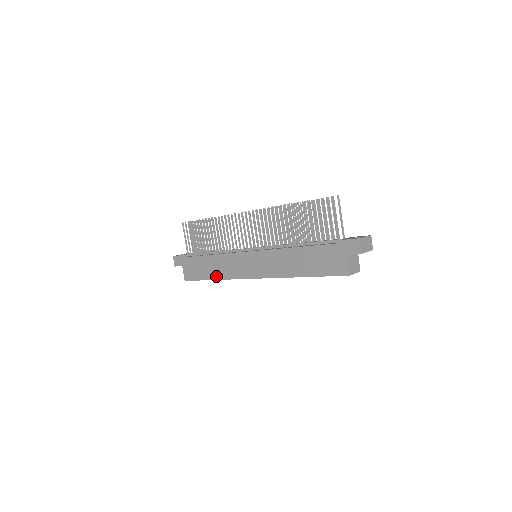
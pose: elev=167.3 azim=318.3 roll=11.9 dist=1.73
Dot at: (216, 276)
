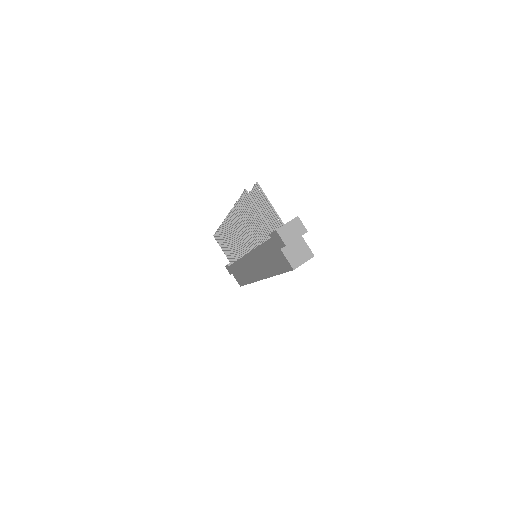
Dot at: (247, 281)
